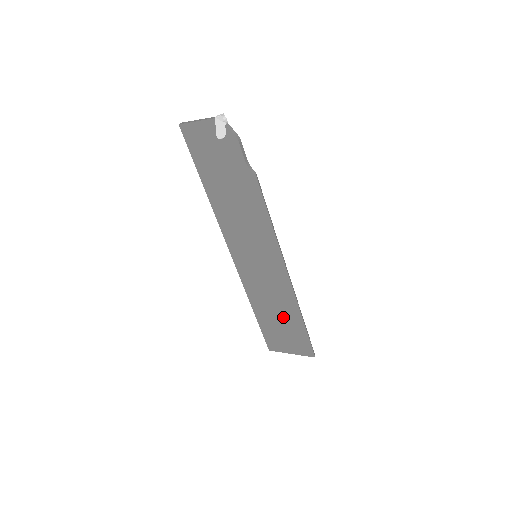
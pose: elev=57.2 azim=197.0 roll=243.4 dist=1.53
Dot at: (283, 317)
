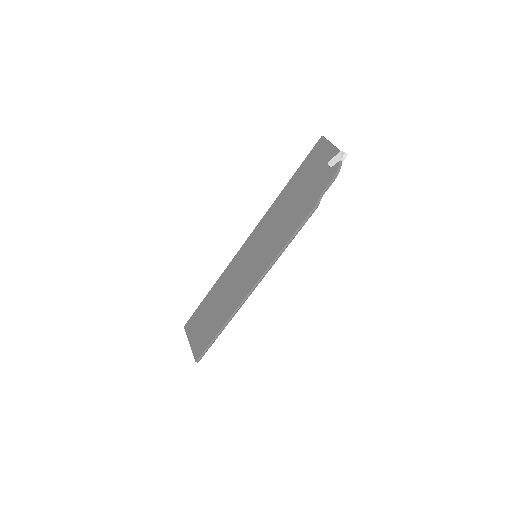
Dot at: (218, 313)
